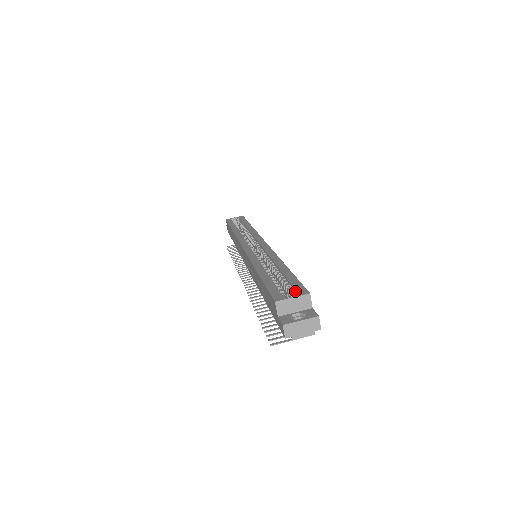
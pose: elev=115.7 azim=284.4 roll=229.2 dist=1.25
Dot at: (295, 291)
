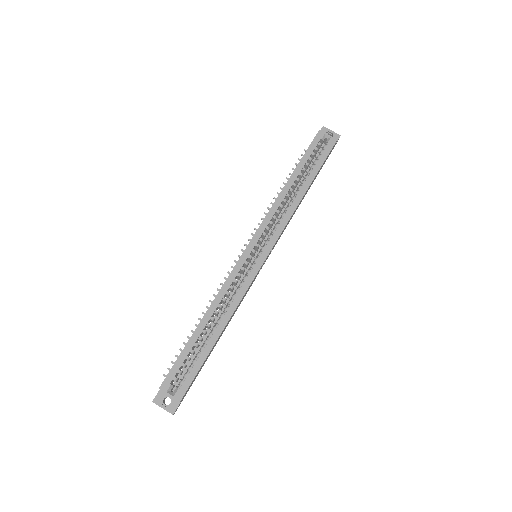
Dot at: (182, 385)
